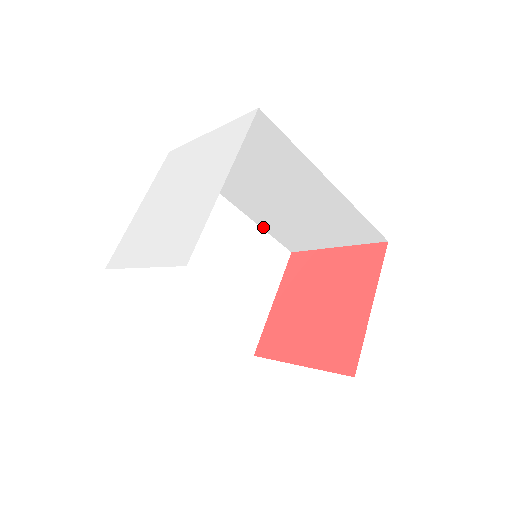
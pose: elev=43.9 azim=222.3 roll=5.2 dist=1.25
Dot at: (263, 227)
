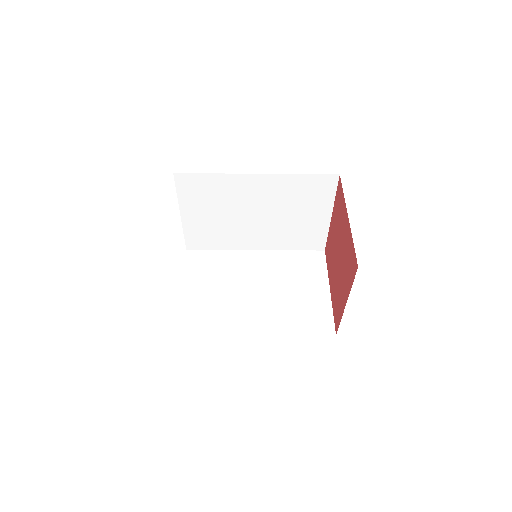
Dot at: (285, 249)
